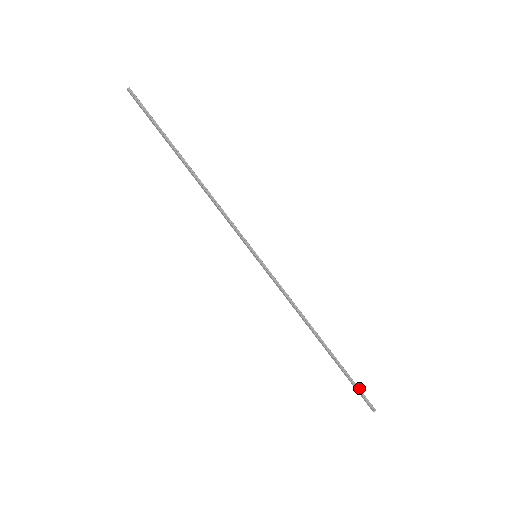
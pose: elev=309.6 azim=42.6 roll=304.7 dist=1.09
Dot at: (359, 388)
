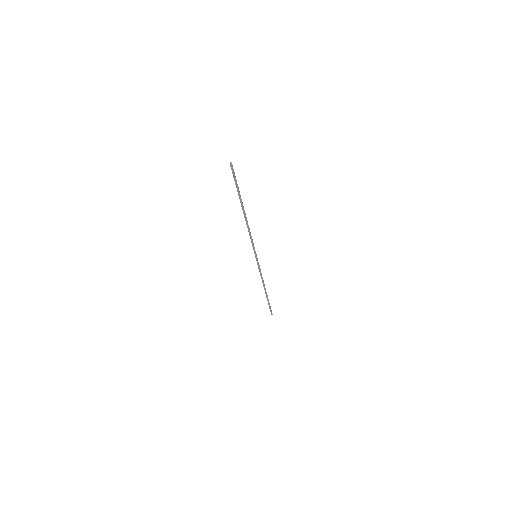
Dot at: occluded
